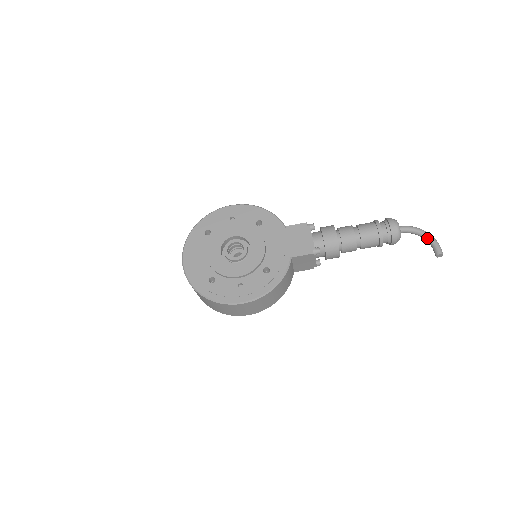
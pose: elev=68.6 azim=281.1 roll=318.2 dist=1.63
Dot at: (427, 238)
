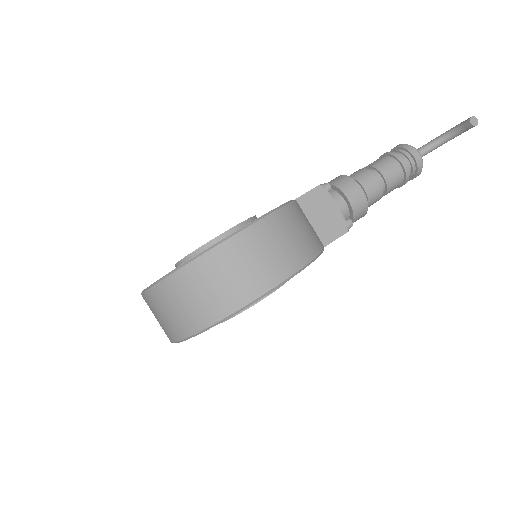
Dot at: (446, 133)
